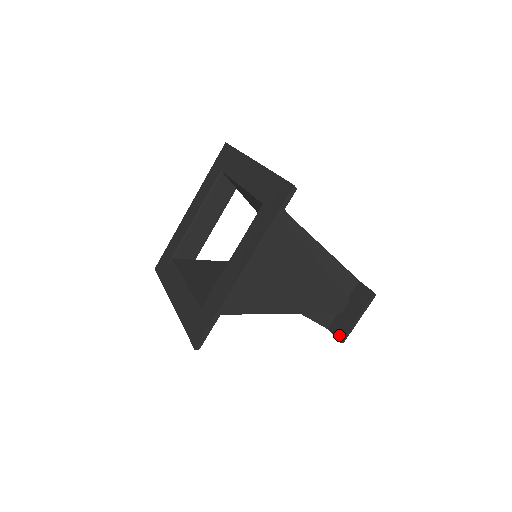
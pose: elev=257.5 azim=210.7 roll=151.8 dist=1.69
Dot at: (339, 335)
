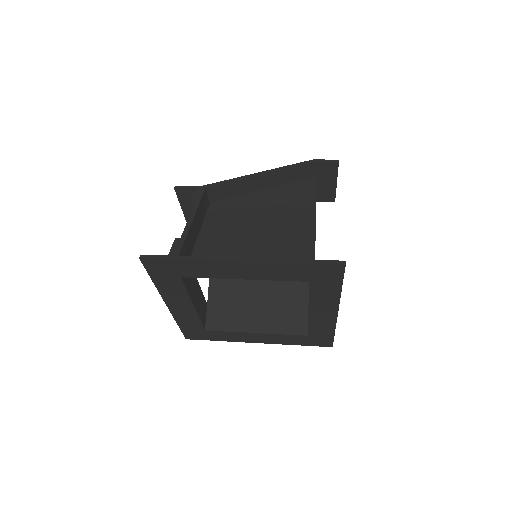
Dot at: (329, 199)
